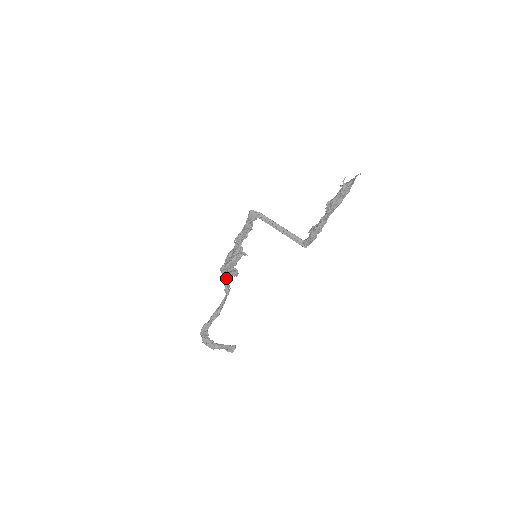
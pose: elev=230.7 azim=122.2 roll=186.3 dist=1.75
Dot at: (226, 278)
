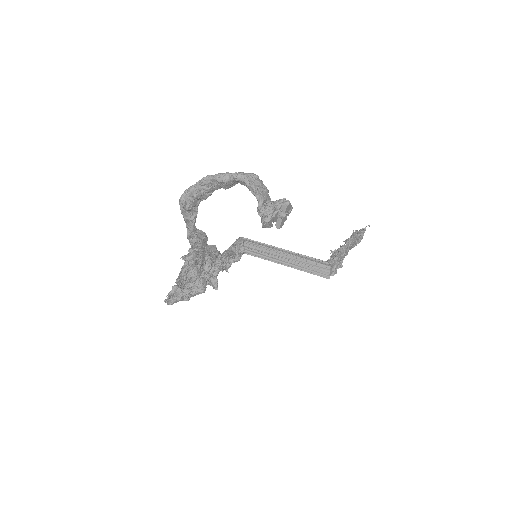
Dot at: occluded
